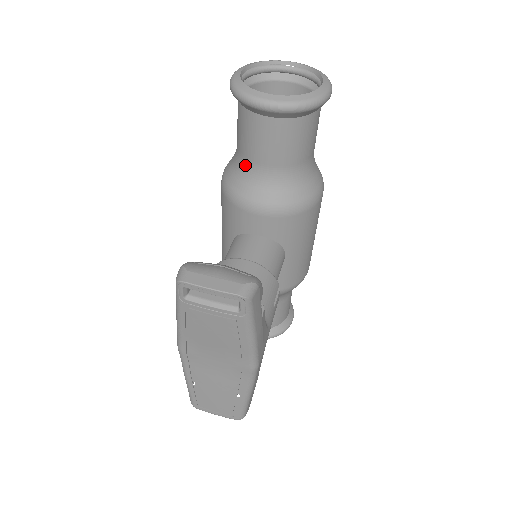
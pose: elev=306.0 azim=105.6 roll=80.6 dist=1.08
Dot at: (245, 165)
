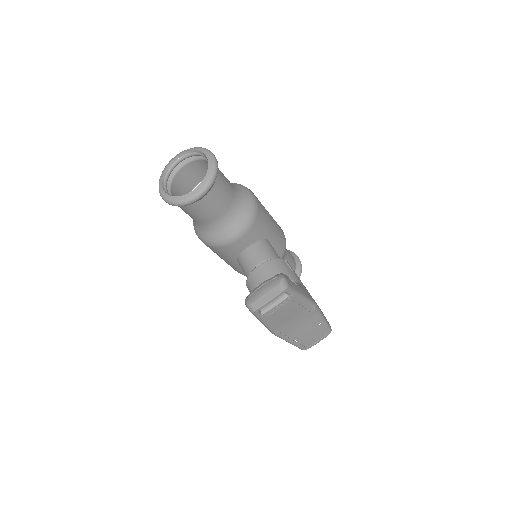
Dot at: (209, 226)
